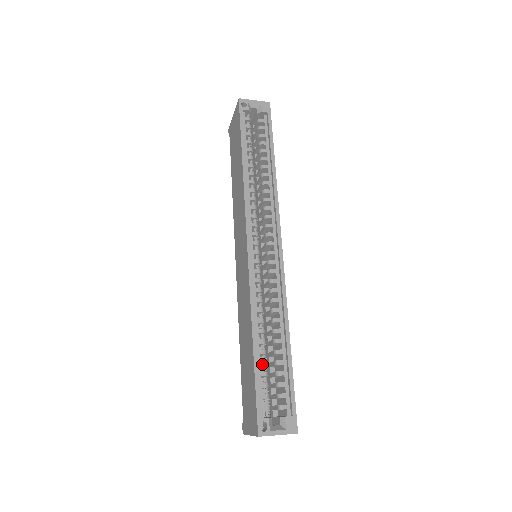
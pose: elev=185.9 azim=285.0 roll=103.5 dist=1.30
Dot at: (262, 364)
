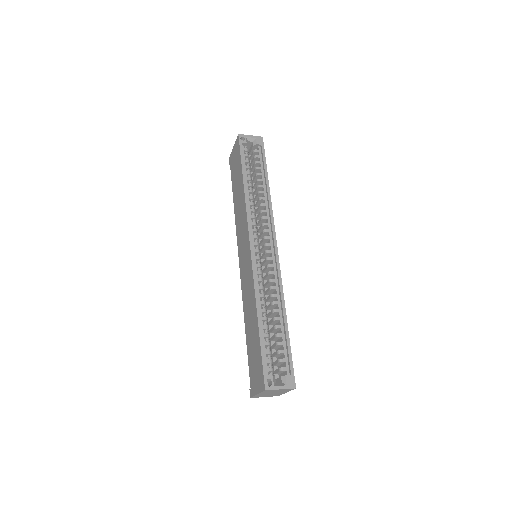
Dot at: (265, 336)
